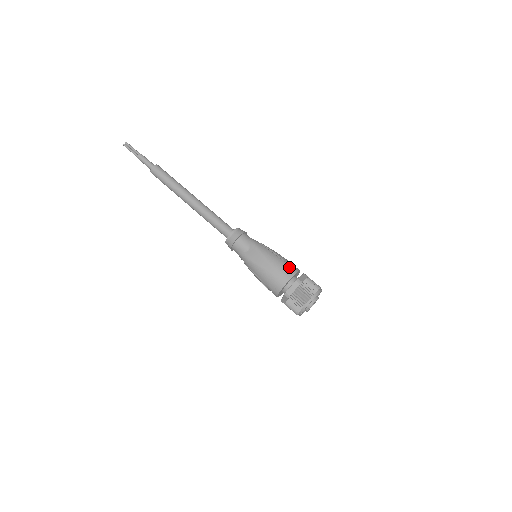
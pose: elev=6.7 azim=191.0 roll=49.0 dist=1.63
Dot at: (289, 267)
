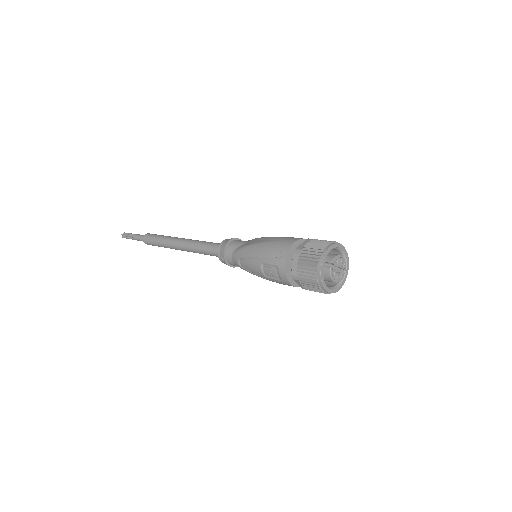
Dot at: occluded
